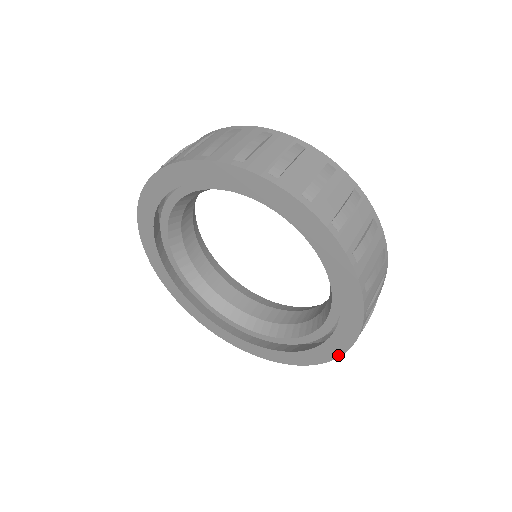
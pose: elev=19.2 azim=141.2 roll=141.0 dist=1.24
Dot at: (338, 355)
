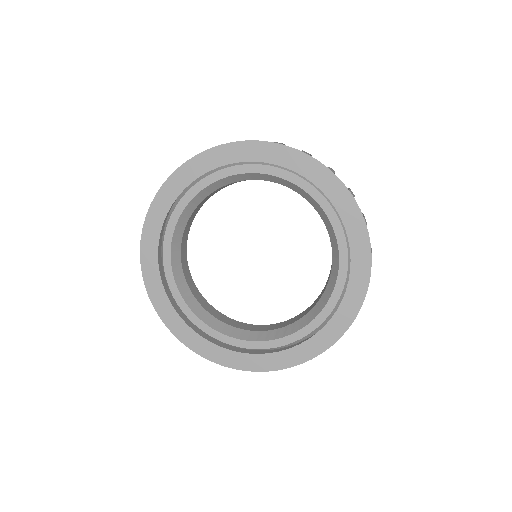
Dot at: (293, 365)
